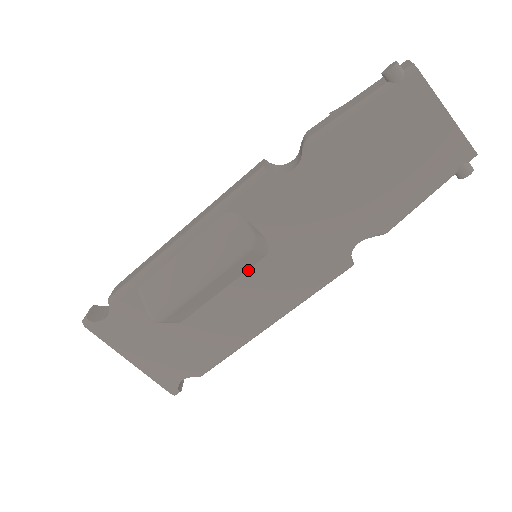
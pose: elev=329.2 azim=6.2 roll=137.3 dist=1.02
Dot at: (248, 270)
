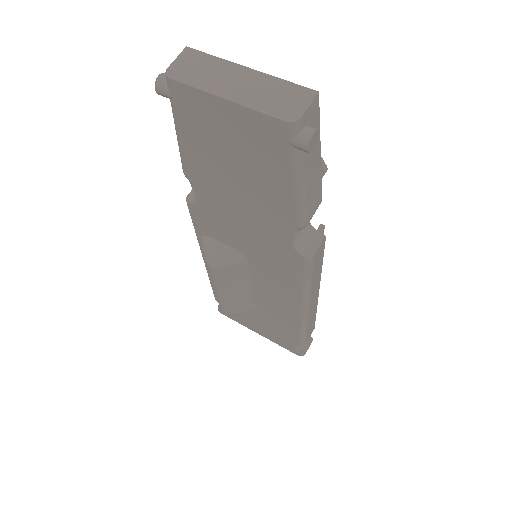
Dot at: (250, 273)
